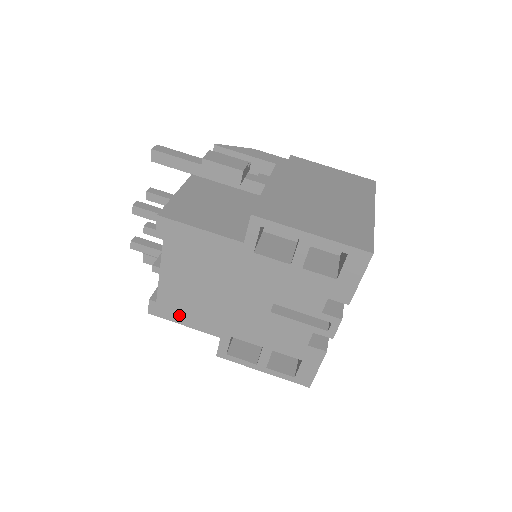
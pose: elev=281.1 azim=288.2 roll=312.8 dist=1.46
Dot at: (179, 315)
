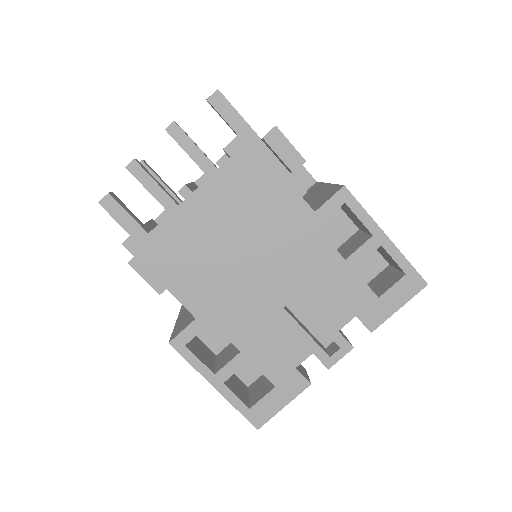
Dot at: (165, 265)
